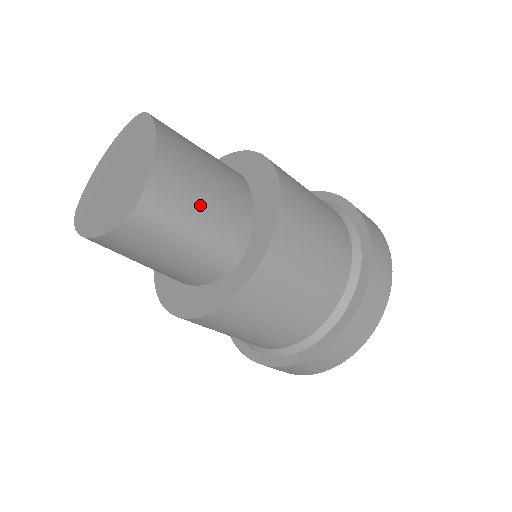
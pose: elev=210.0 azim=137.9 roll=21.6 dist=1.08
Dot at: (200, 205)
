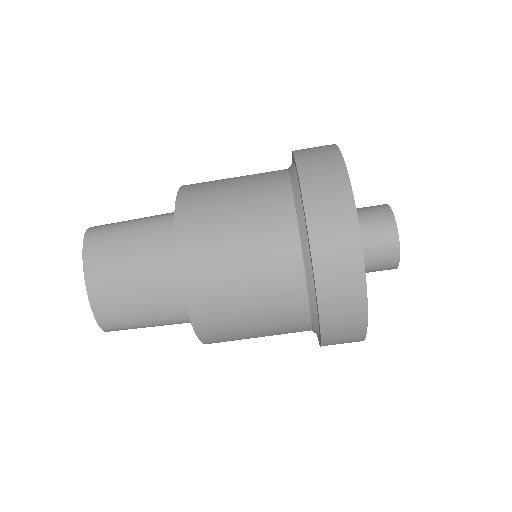
Dot at: occluded
